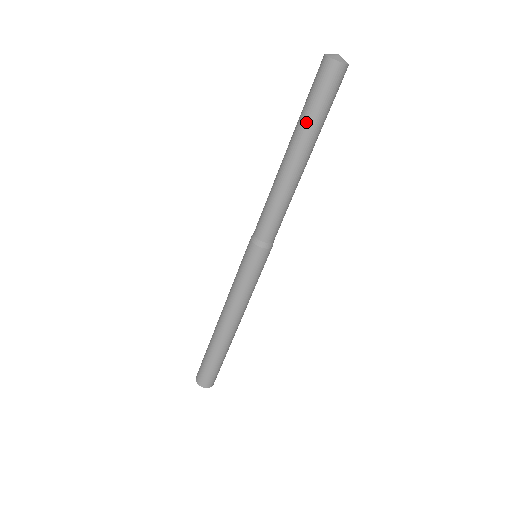
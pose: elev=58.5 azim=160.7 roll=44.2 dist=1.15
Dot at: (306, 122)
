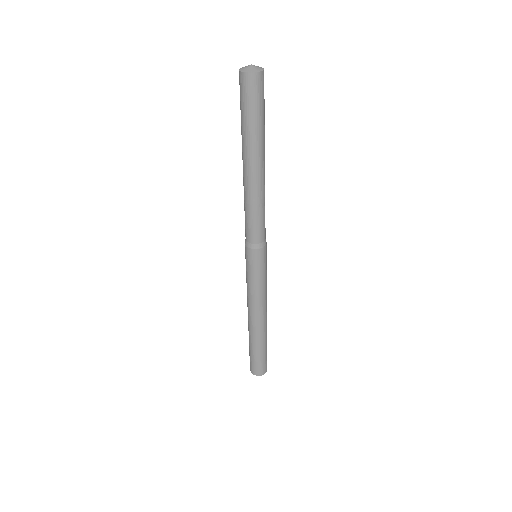
Dot at: (244, 132)
